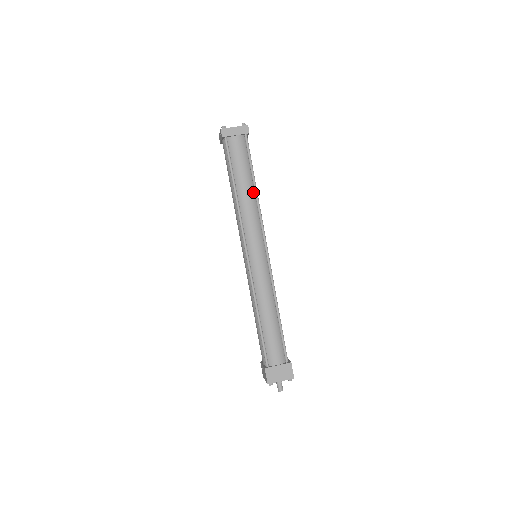
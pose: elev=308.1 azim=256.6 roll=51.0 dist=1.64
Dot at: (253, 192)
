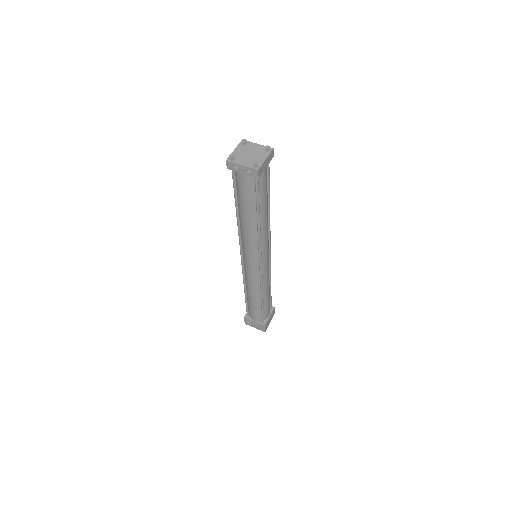
Dot at: occluded
